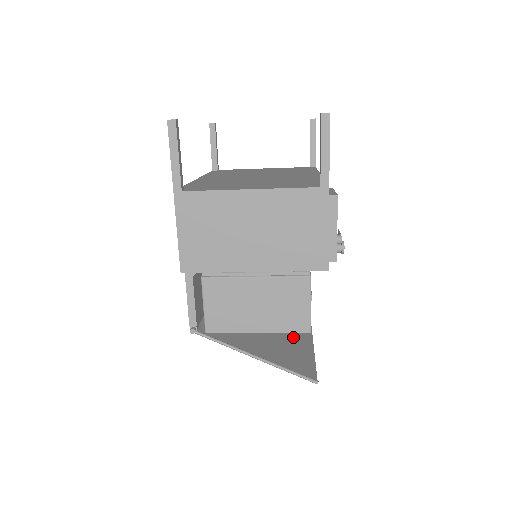
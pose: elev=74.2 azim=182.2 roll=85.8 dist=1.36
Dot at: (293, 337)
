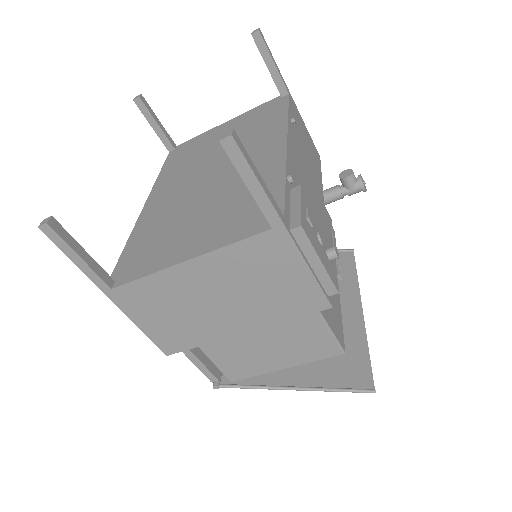
Dot at: occluded
